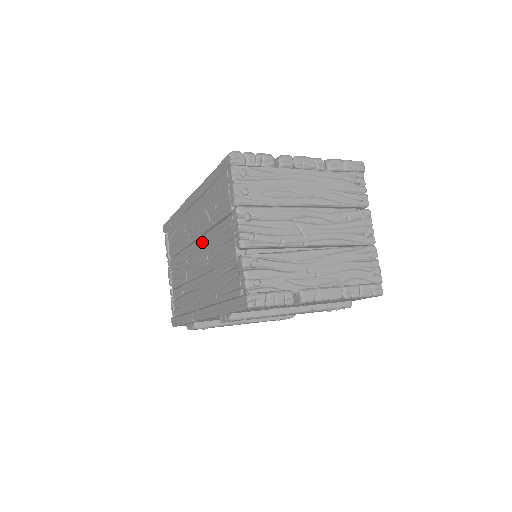
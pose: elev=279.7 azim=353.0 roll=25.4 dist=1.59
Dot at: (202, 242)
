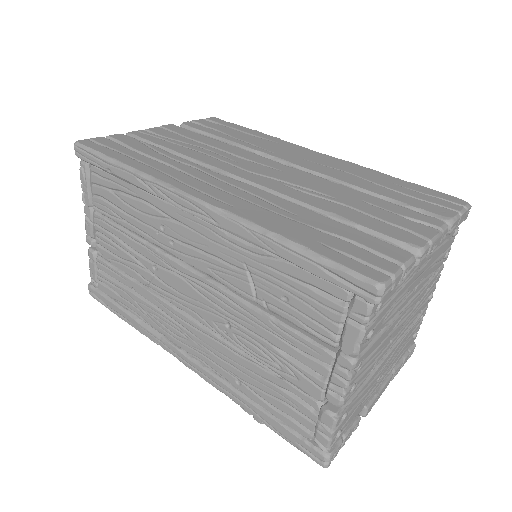
Dot at: (218, 295)
